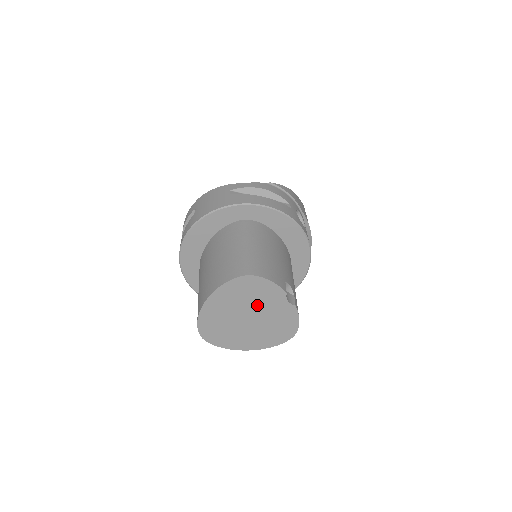
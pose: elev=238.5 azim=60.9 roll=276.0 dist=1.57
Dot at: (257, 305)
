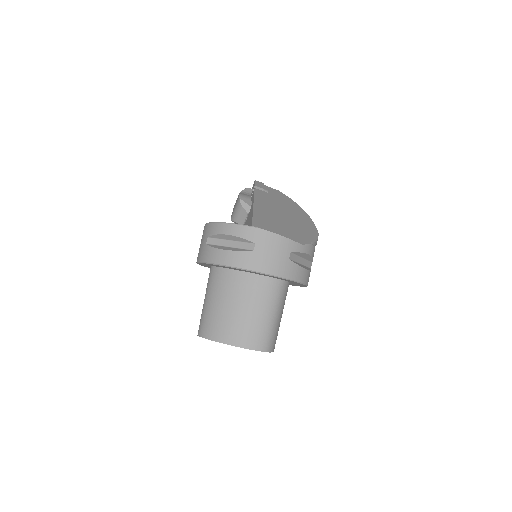
Dot at: occluded
